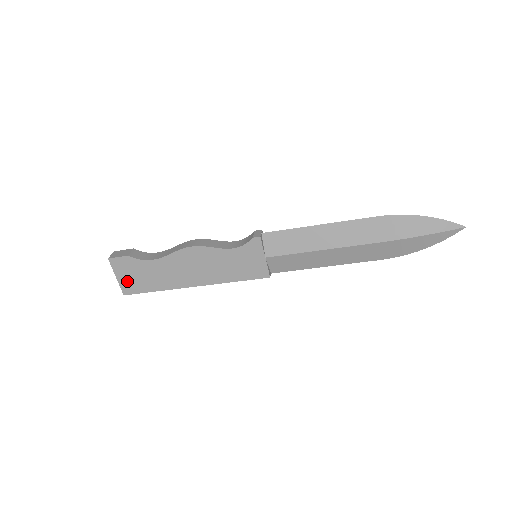
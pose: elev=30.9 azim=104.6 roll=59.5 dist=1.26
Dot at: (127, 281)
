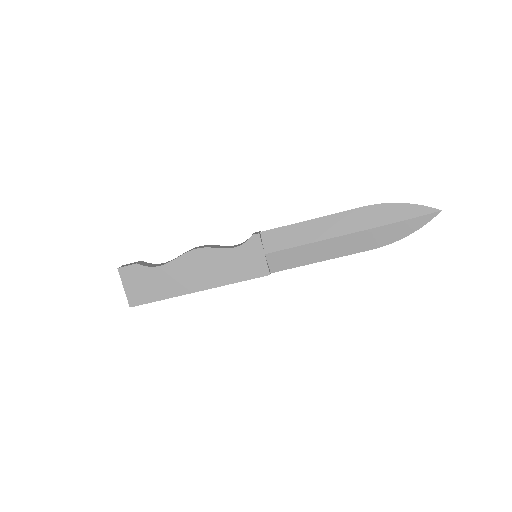
Dot at: (134, 291)
